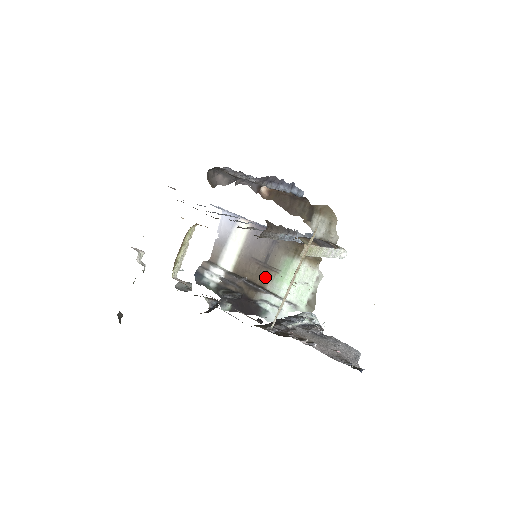
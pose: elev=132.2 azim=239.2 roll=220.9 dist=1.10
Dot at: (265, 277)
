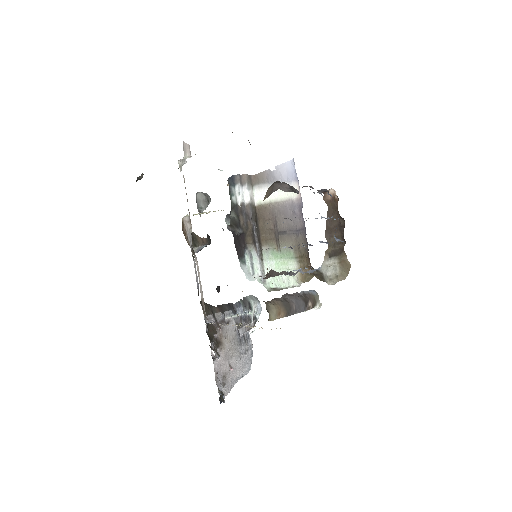
Dot at: (269, 240)
